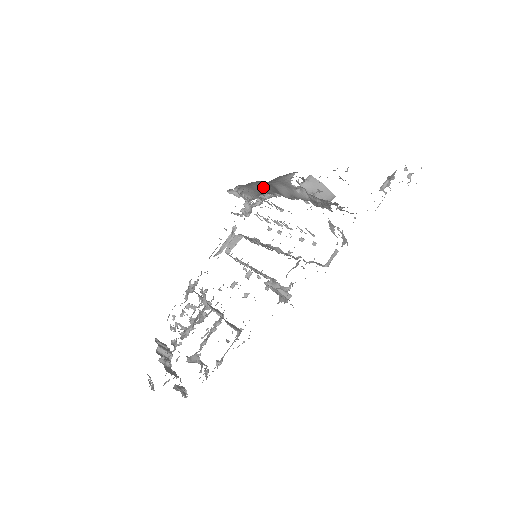
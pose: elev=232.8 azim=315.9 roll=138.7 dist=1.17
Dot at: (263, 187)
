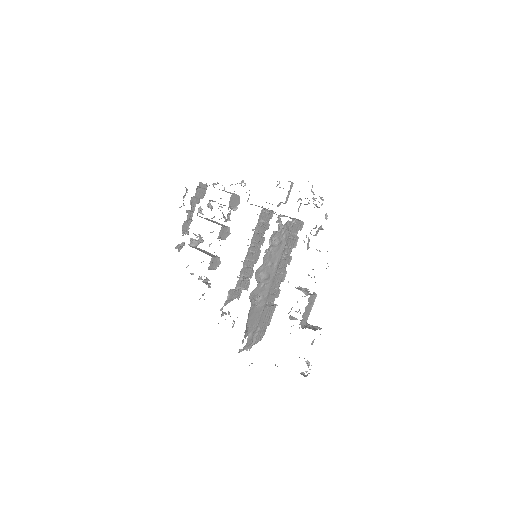
Dot at: occluded
